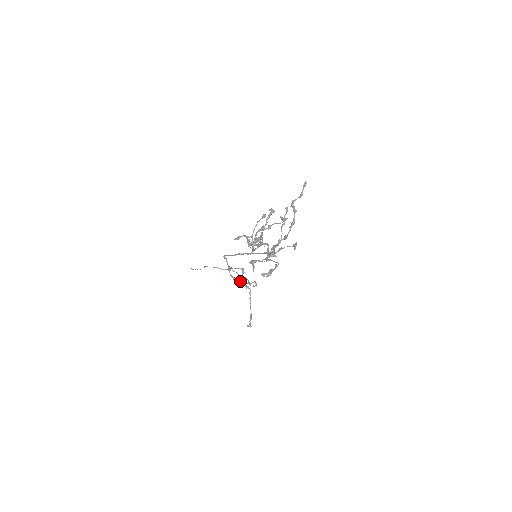
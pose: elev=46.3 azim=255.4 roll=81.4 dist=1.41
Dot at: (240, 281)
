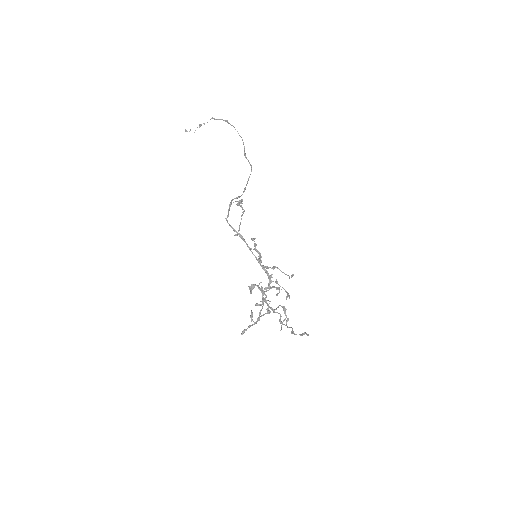
Dot at: (237, 204)
